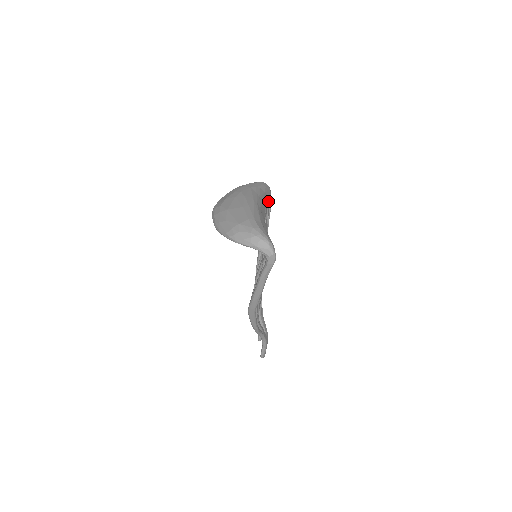
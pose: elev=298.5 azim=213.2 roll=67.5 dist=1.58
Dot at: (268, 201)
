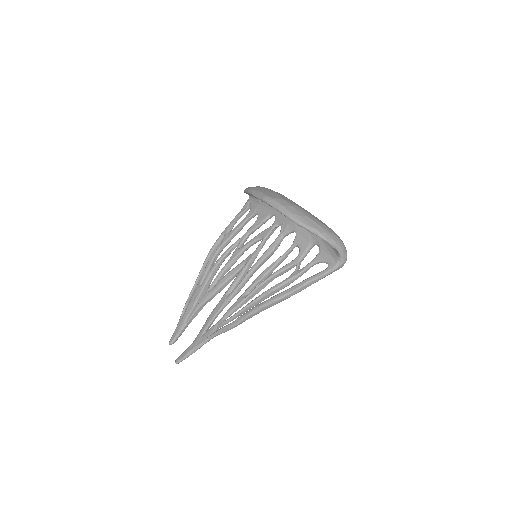
Dot at: occluded
